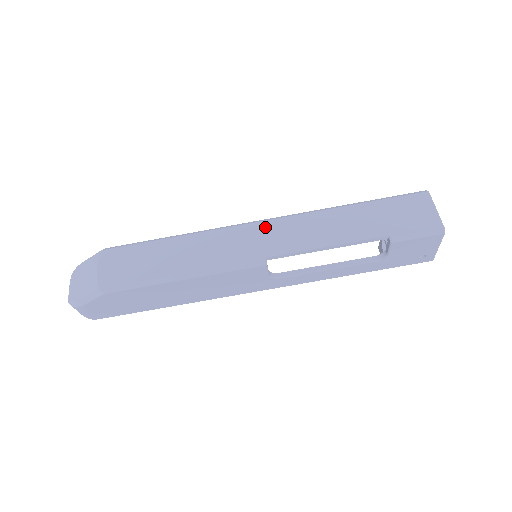
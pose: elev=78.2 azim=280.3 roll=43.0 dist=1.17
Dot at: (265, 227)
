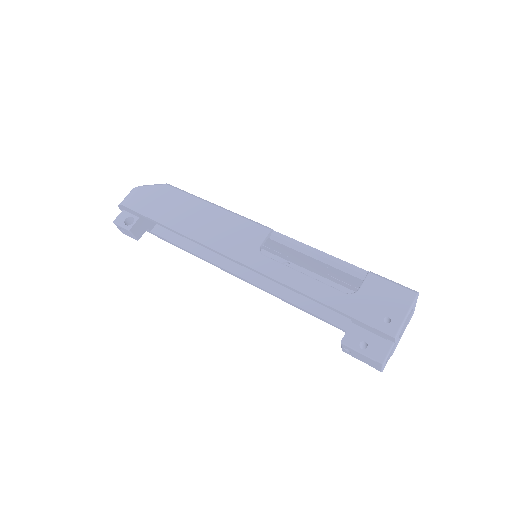
Dot at: occluded
